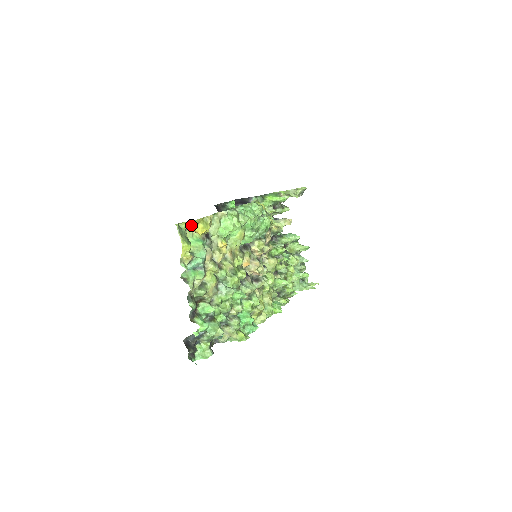
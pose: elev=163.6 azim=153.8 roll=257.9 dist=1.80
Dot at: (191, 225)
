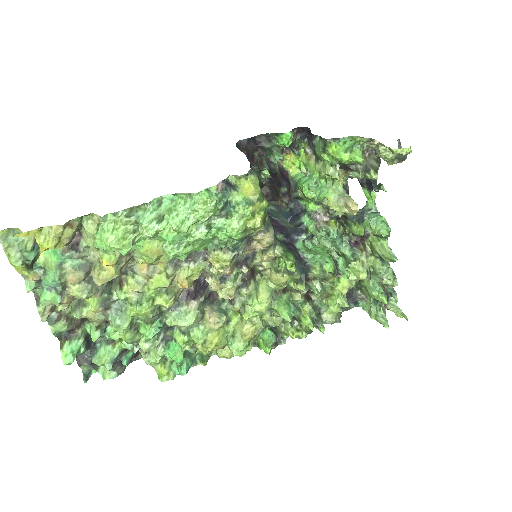
Dot at: occluded
